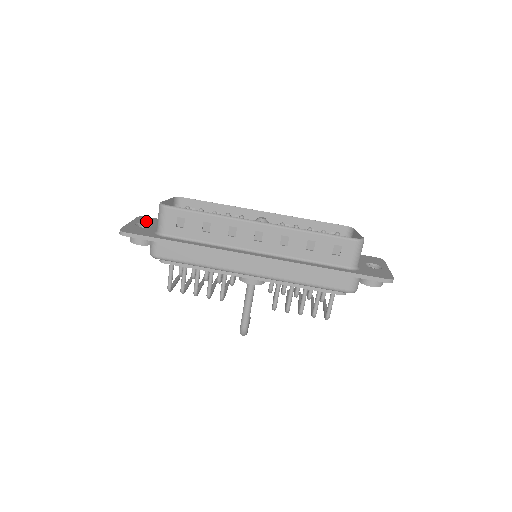
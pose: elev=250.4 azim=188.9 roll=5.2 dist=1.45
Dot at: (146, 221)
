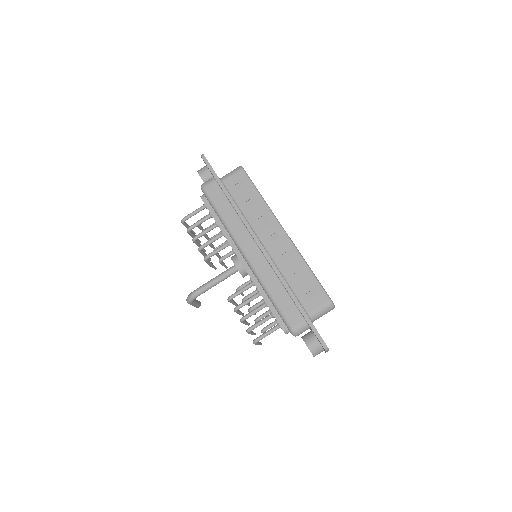
Dot at: occluded
